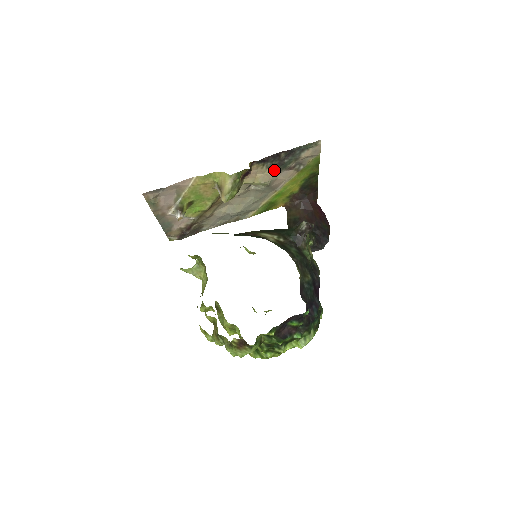
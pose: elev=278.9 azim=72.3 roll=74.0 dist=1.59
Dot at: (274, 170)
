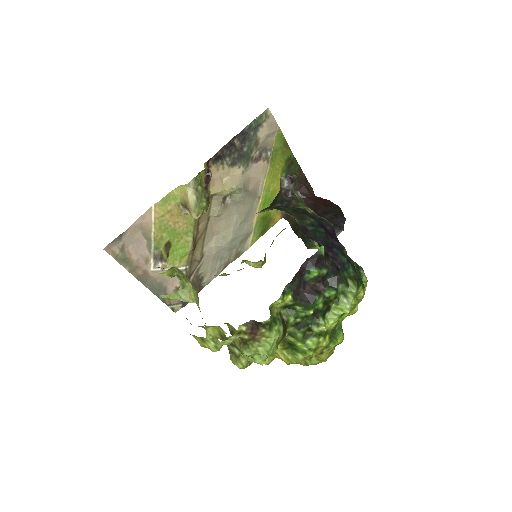
Dot at: (239, 167)
